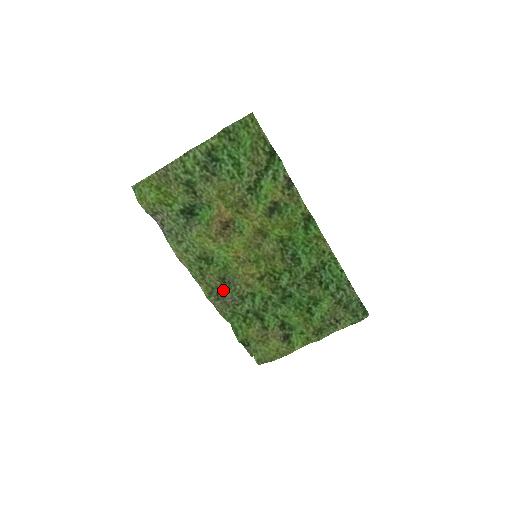
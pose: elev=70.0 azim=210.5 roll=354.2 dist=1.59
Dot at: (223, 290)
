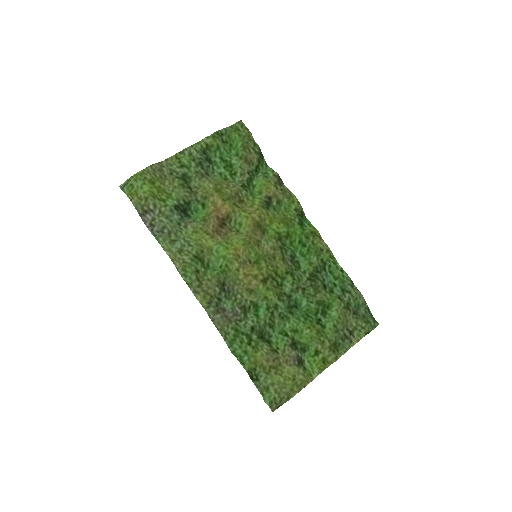
Dot at: (222, 302)
